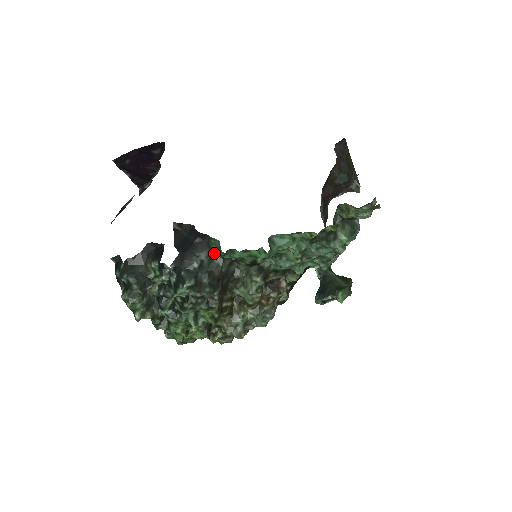
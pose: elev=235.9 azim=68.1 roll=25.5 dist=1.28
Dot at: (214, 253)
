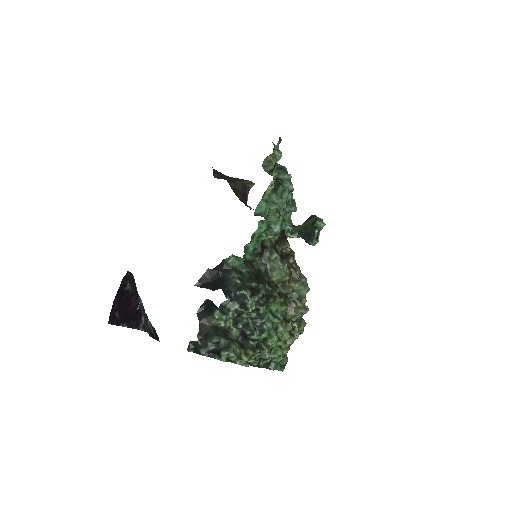
Dot at: (237, 268)
